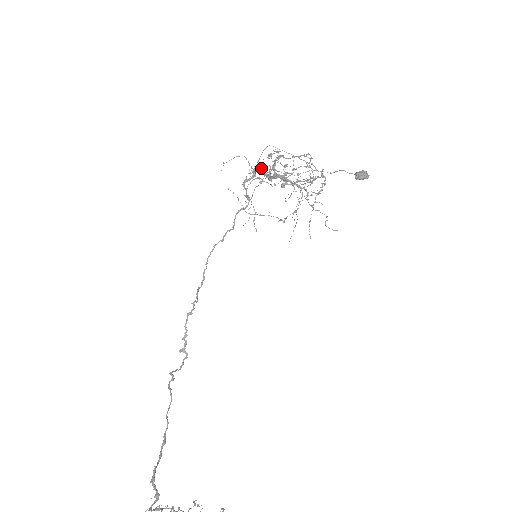
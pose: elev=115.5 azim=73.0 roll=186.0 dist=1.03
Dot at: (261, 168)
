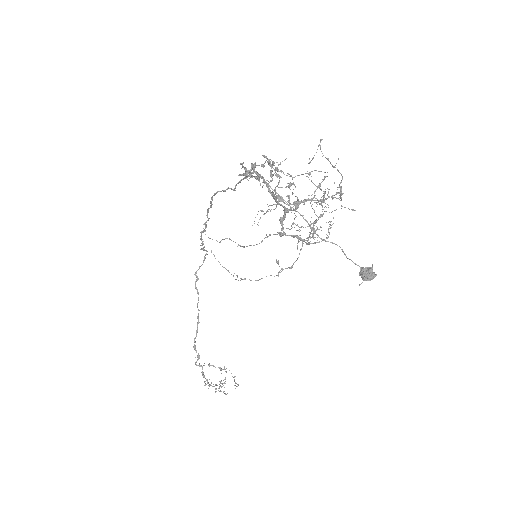
Dot at: (259, 175)
